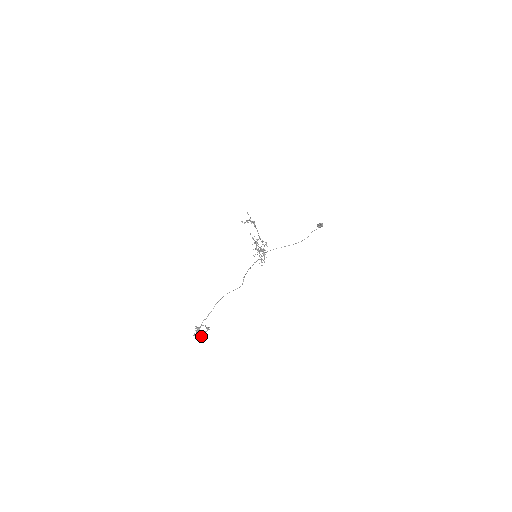
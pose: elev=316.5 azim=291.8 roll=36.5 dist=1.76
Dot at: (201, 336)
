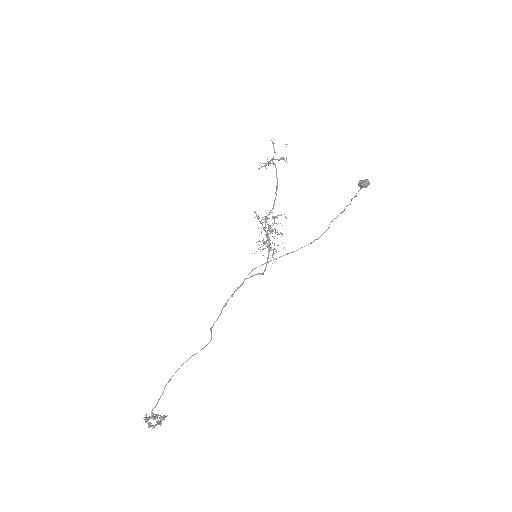
Dot at: (158, 423)
